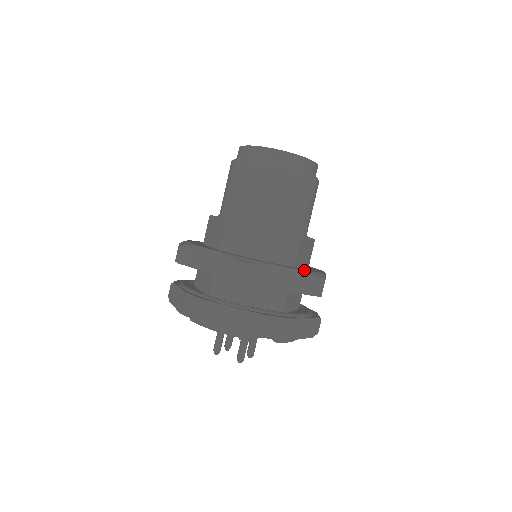
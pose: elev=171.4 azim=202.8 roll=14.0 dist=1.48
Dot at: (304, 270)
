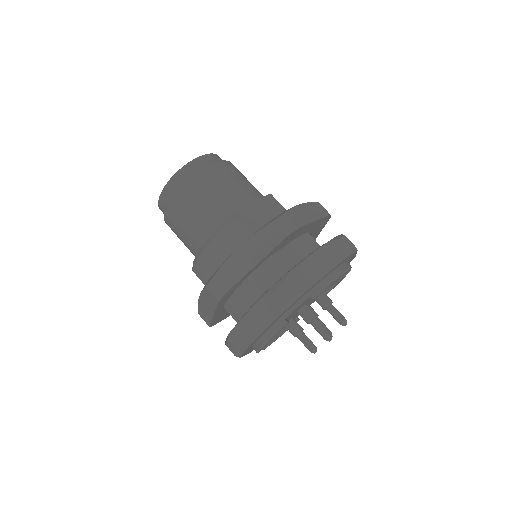
Dot at: (257, 231)
